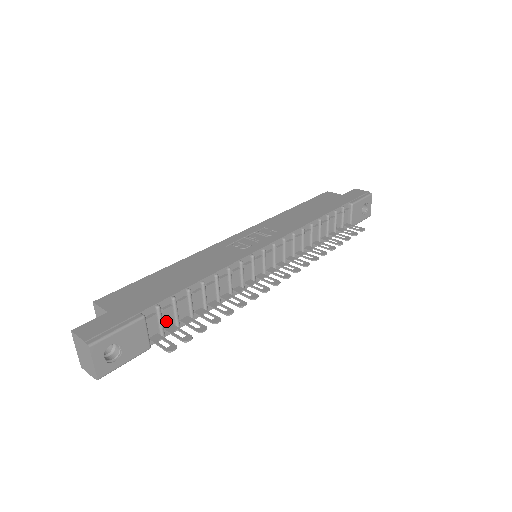
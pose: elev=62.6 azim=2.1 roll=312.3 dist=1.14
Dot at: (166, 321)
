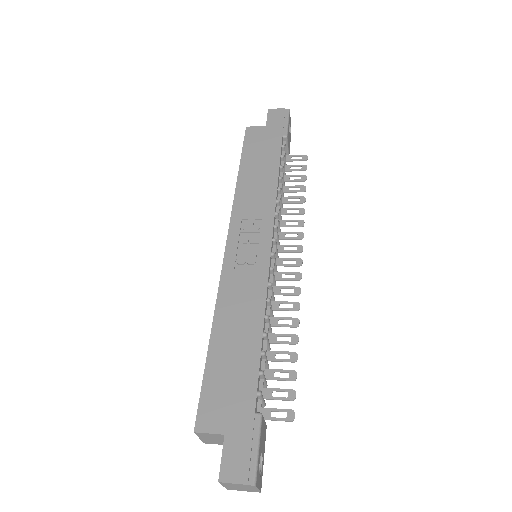
Dot at: occluded
